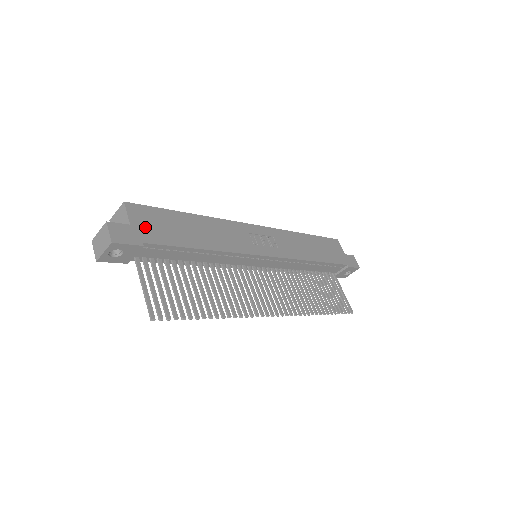
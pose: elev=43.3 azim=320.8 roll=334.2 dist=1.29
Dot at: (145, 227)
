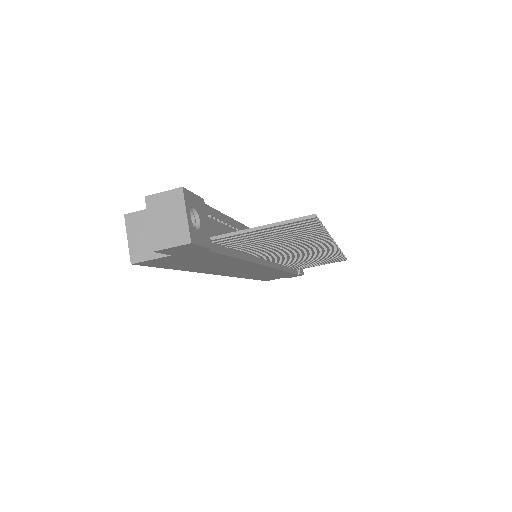
Dot at: occluded
